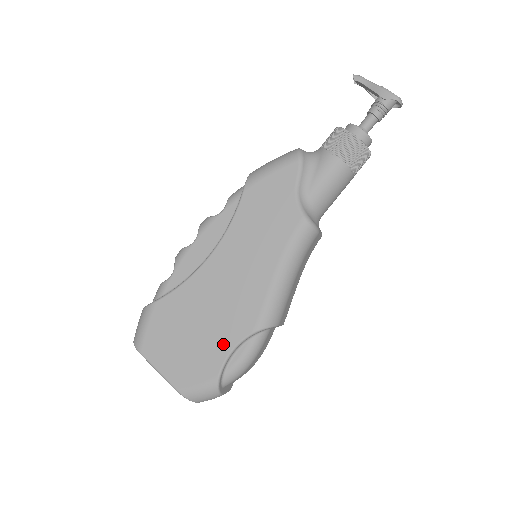
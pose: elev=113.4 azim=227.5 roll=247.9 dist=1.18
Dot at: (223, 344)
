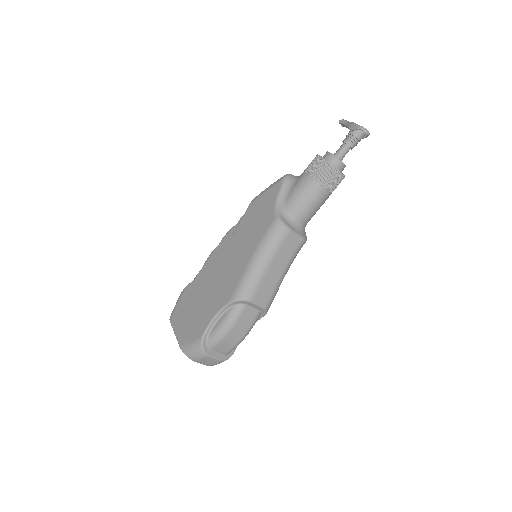
Dot at: (211, 312)
